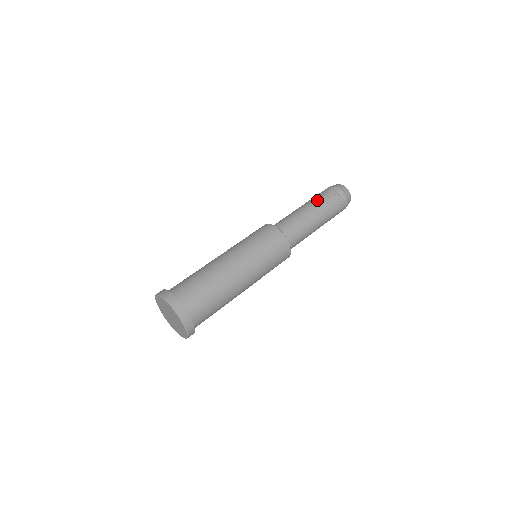
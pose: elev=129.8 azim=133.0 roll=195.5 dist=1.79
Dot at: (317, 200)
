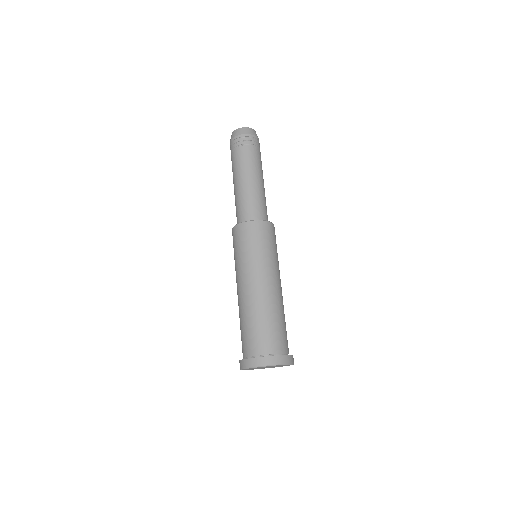
Dot at: (242, 163)
